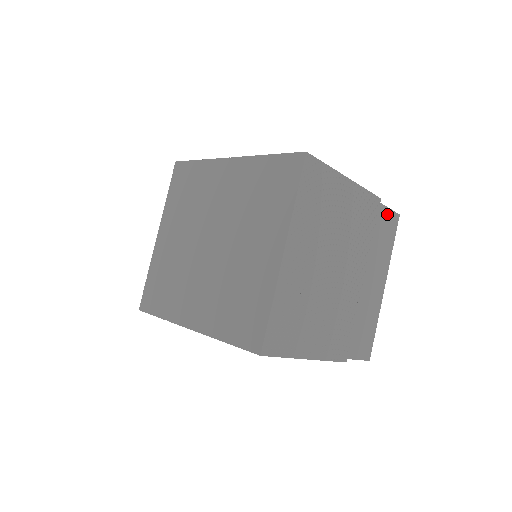
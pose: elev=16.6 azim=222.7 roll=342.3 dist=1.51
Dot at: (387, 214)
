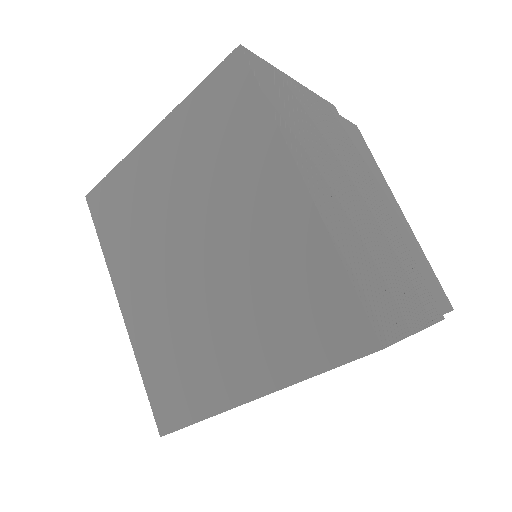
Dot at: occluded
